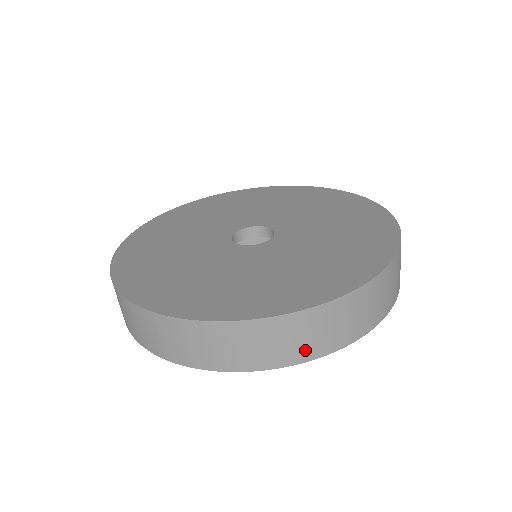
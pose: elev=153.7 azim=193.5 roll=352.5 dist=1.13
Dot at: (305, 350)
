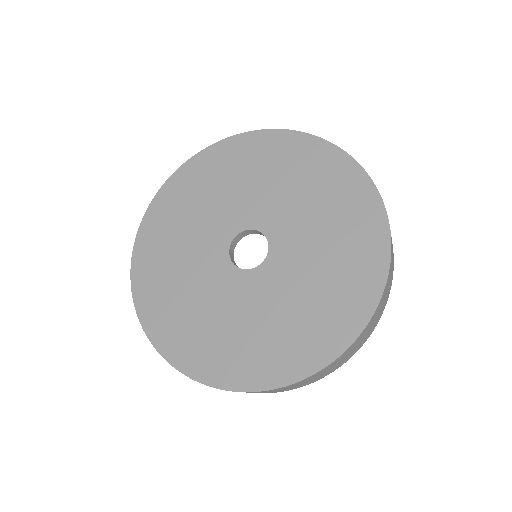
Dot at: (348, 358)
